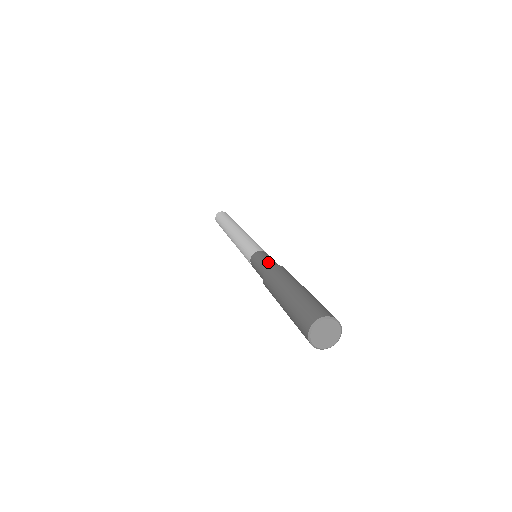
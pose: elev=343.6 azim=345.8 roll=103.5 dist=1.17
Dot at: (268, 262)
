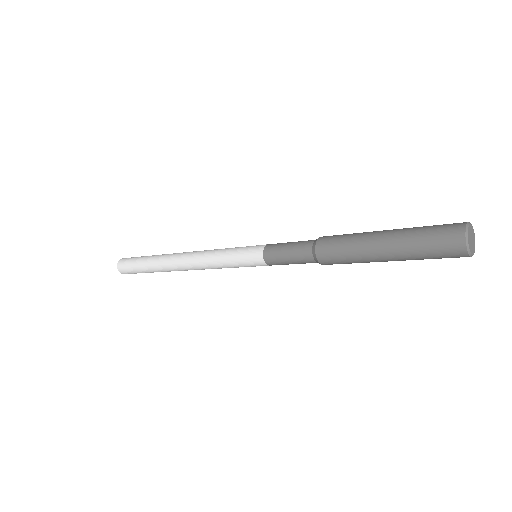
Dot at: occluded
